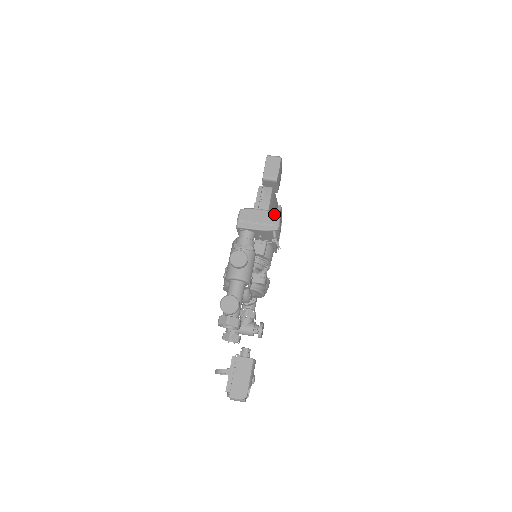
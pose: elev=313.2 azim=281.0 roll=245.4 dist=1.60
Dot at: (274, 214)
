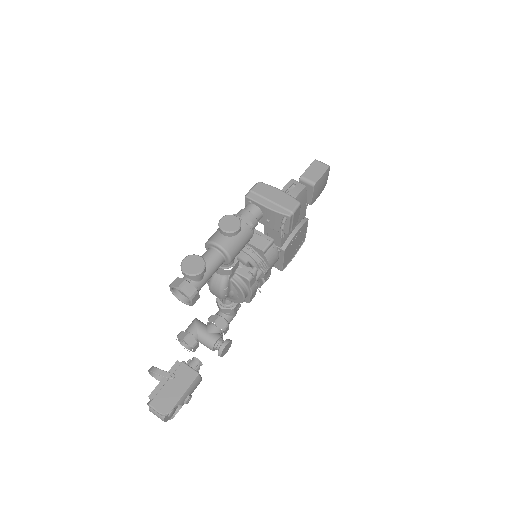
Dot at: (293, 200)
